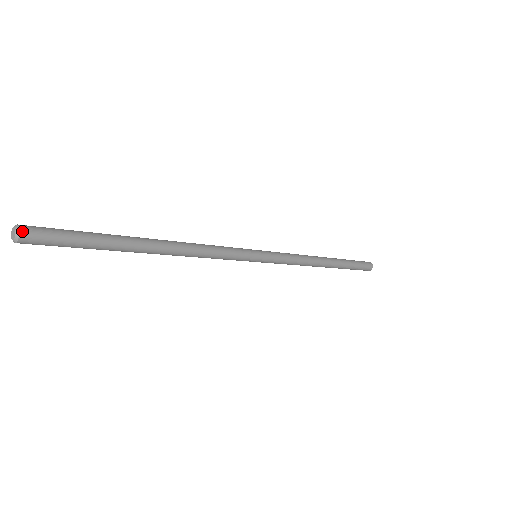
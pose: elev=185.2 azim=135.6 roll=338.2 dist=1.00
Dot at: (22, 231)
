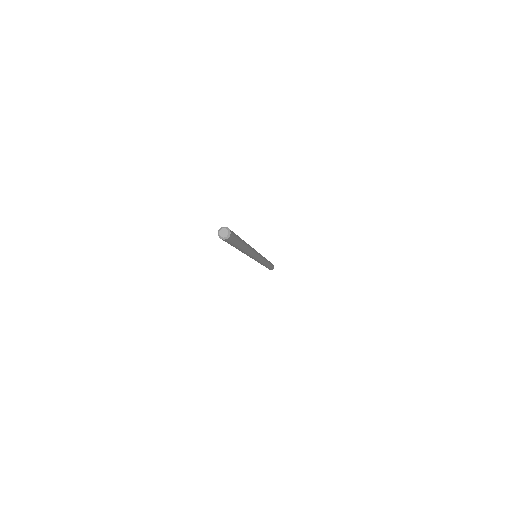
Dot at: (231, 234)
